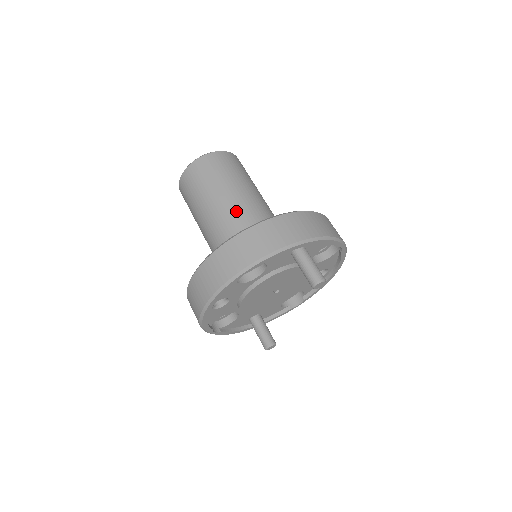
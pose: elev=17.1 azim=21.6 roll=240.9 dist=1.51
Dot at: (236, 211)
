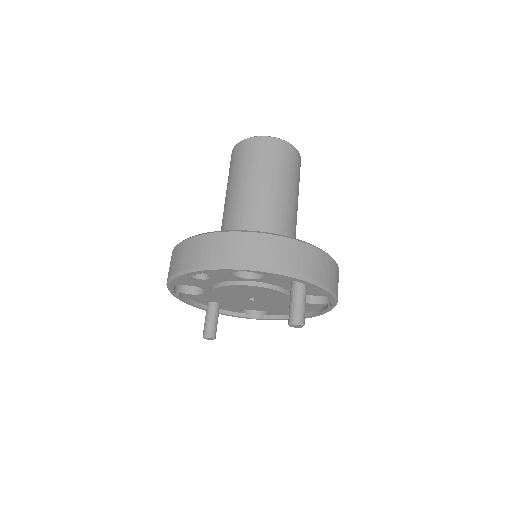
Dot at: (270, 208)
